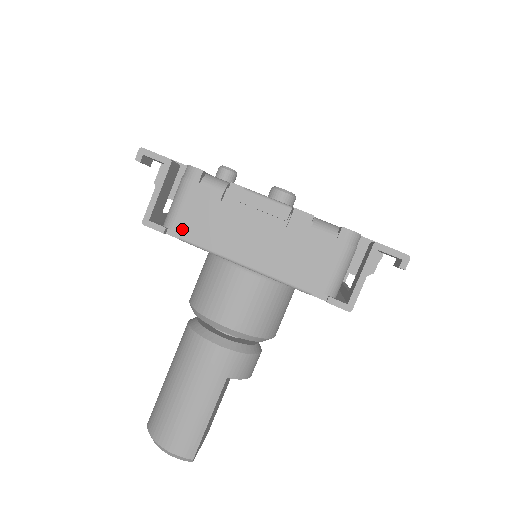
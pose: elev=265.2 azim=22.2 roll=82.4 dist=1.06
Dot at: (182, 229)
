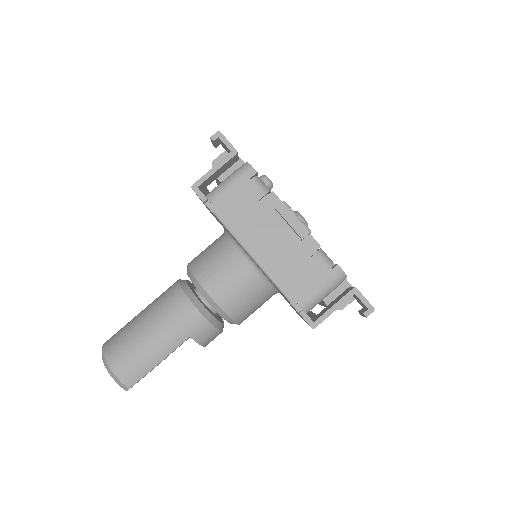
Dot at: (219, 206)
